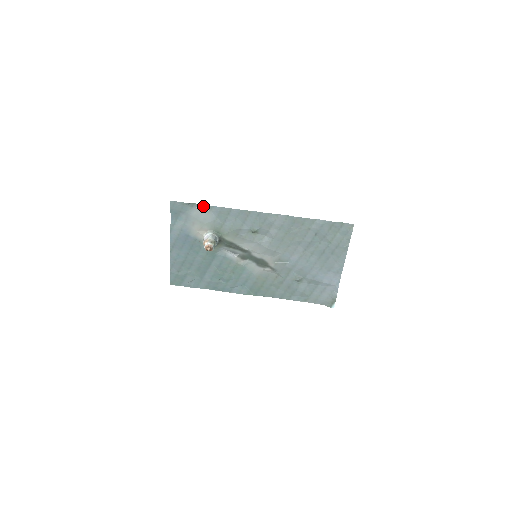
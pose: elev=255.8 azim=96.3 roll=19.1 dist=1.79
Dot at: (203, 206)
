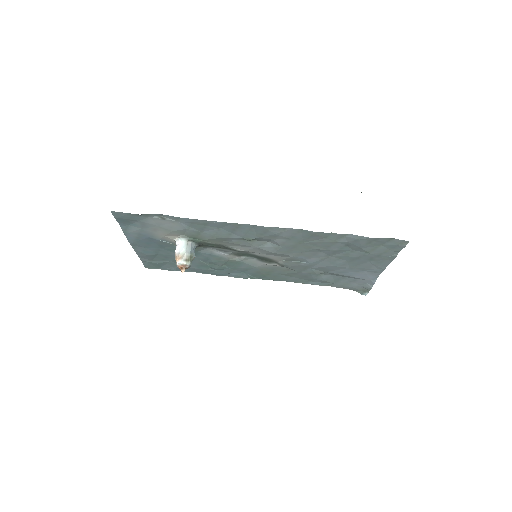
Dot at: (164, 215)
